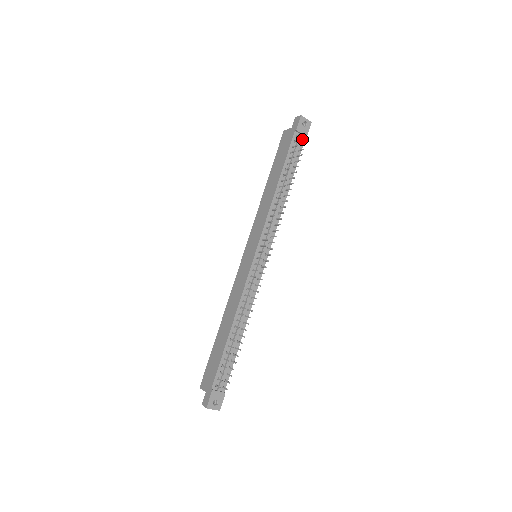
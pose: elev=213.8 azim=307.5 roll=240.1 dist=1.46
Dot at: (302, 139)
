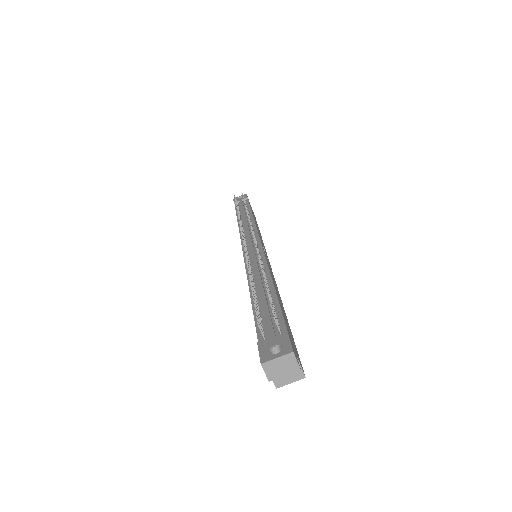
Dot at: occluded
